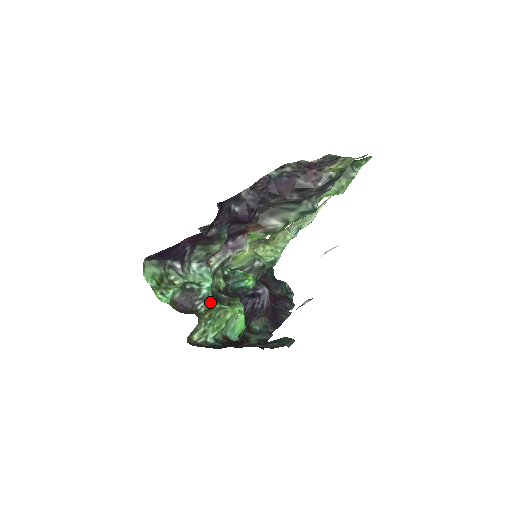
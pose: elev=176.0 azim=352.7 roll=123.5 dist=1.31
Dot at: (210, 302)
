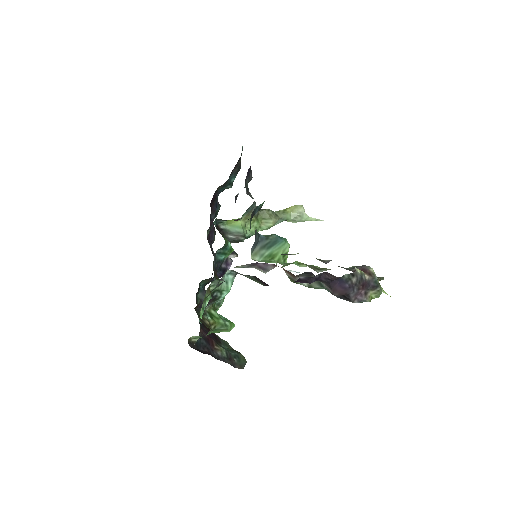
Dot at: occluded
